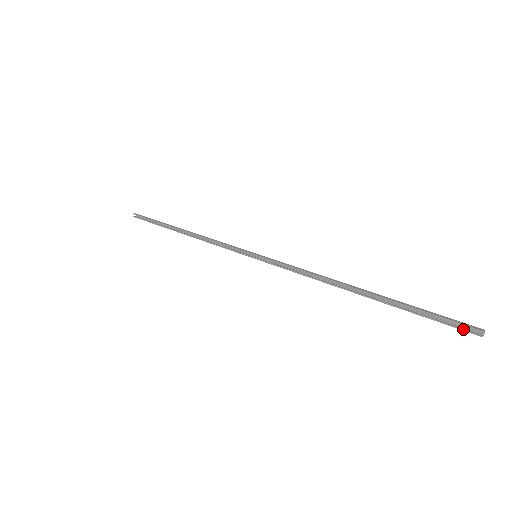
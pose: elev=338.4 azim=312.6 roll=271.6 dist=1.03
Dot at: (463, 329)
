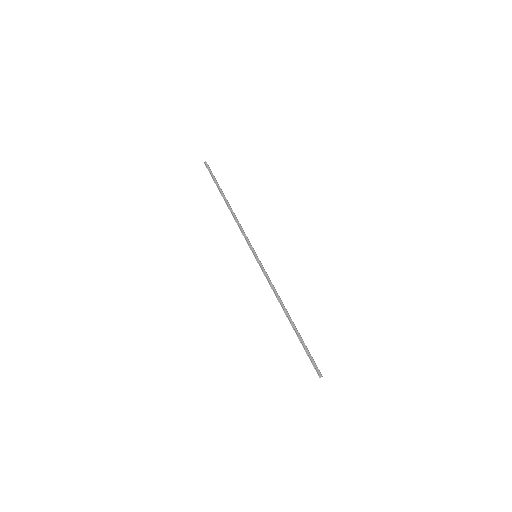
Dot at: (316, 369)
